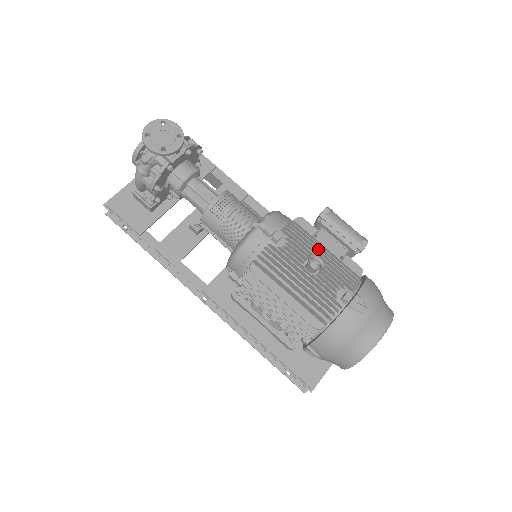
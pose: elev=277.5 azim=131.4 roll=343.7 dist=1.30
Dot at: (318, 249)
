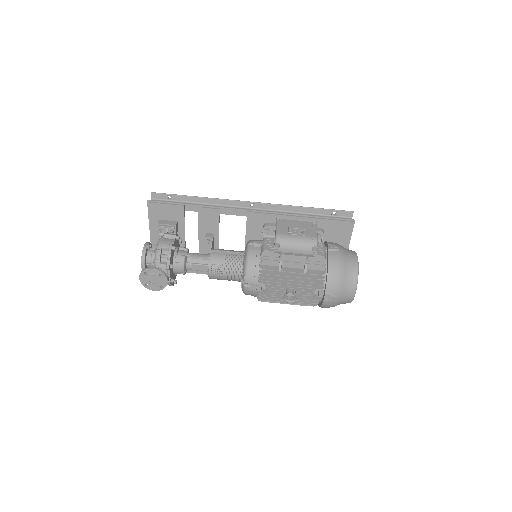
Dot at: (287, 280)
